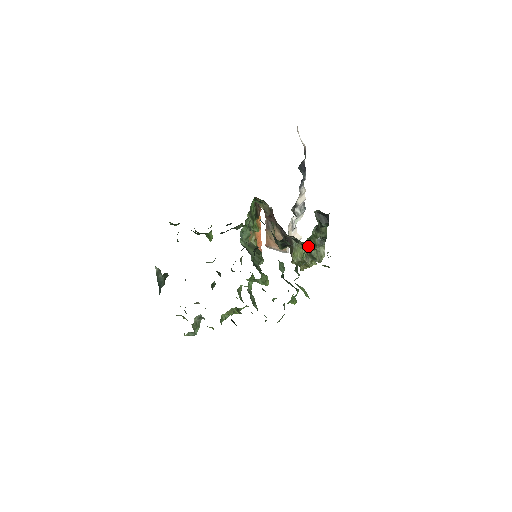
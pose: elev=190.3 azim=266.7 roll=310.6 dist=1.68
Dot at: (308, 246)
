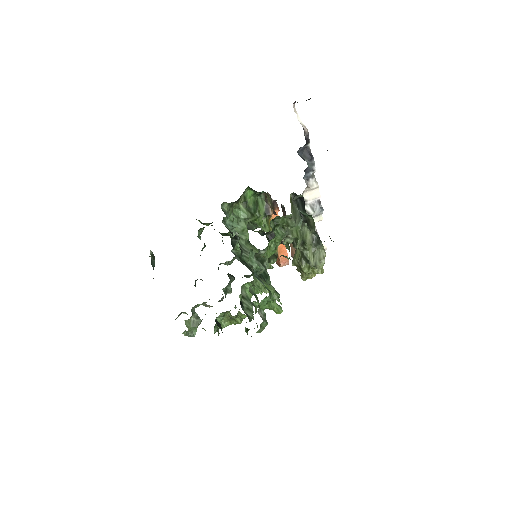
Dot at: (274, 233)
